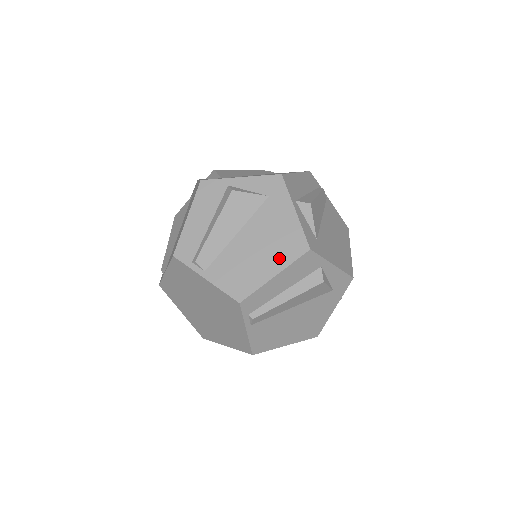
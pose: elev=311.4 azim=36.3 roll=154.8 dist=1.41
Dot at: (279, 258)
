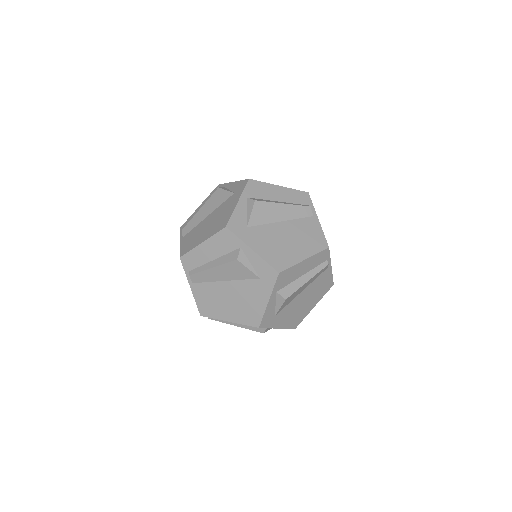
Dot at: (238, 316)
